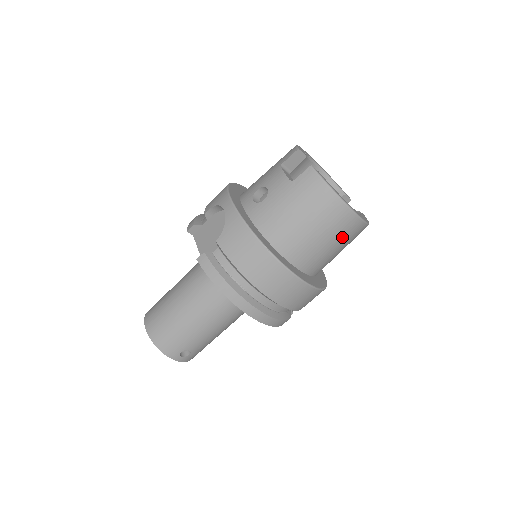
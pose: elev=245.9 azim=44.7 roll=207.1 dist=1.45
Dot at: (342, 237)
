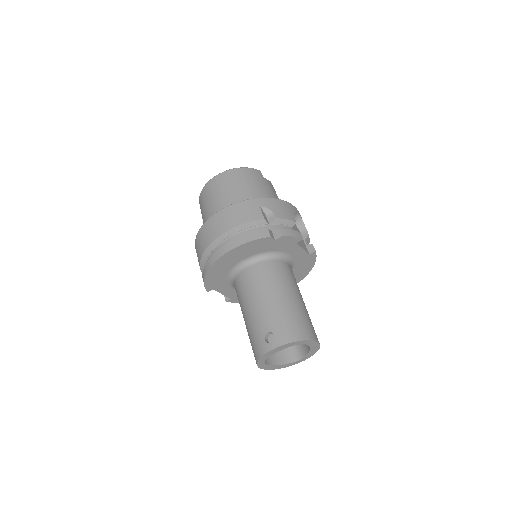
Dot at: (222, 187)
